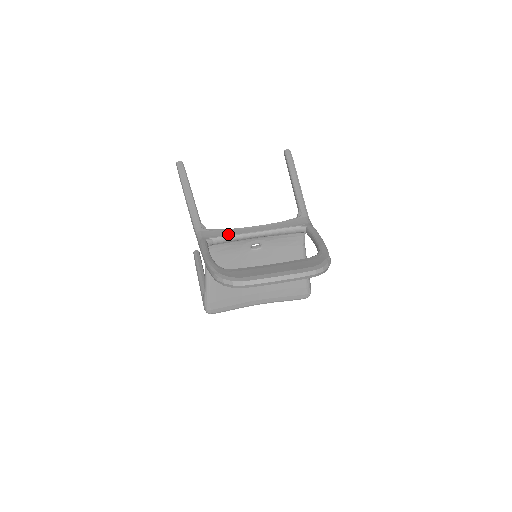
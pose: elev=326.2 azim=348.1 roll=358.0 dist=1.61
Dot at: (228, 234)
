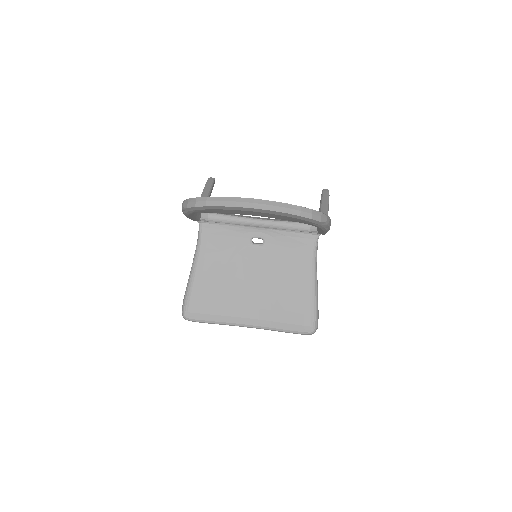
Dot at: (228, 214)
